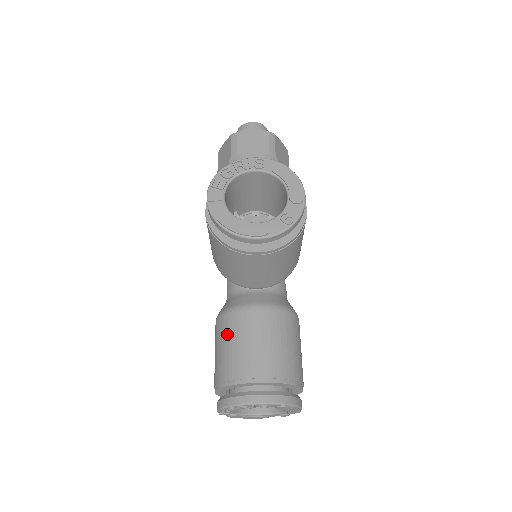
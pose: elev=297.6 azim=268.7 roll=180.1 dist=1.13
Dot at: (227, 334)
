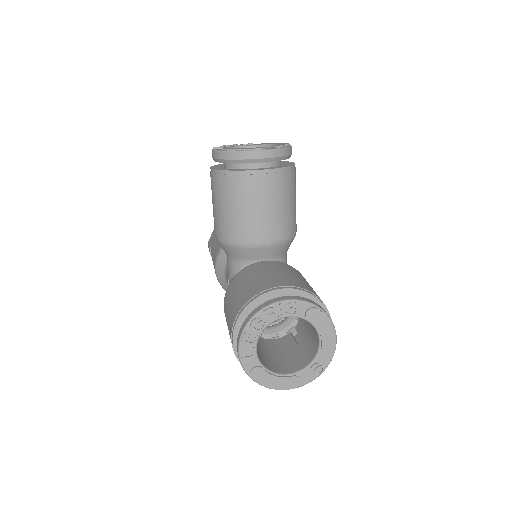
Dot at: (239, 283)
